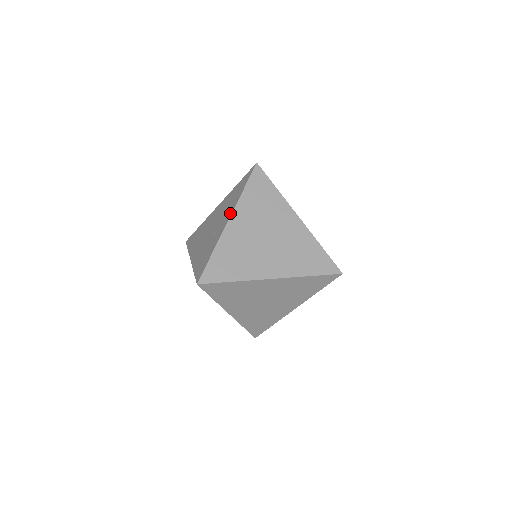
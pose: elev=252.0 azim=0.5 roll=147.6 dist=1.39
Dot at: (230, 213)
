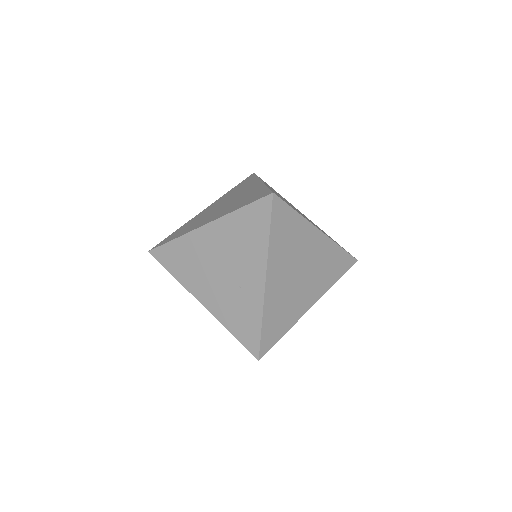
Dot at: (262, 270)
